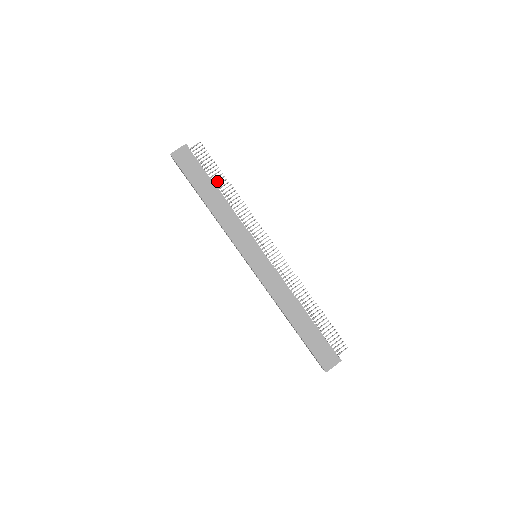
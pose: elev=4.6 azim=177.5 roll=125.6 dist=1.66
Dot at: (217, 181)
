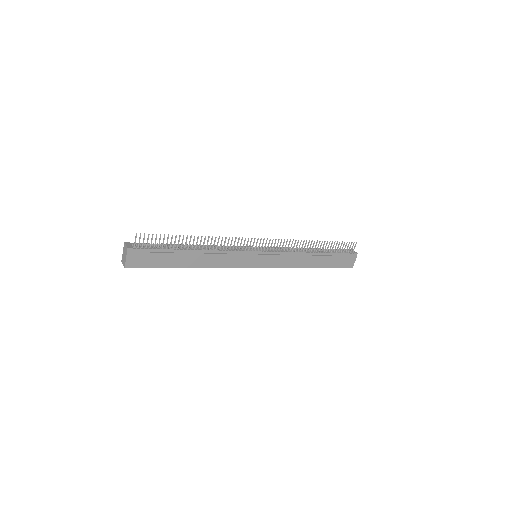
Dot at: (182, 245)
